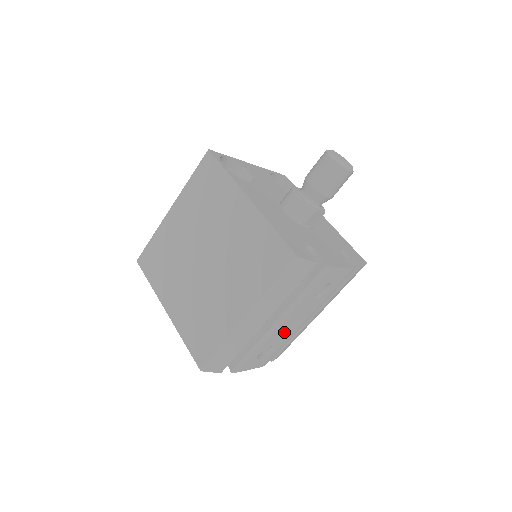
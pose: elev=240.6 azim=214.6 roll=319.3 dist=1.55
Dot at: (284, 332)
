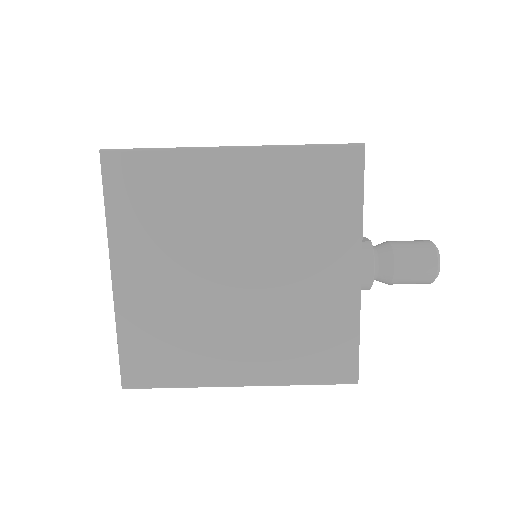
Dot at: occluded
